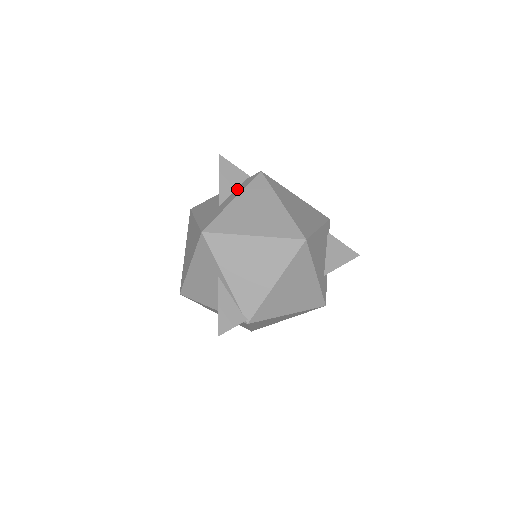
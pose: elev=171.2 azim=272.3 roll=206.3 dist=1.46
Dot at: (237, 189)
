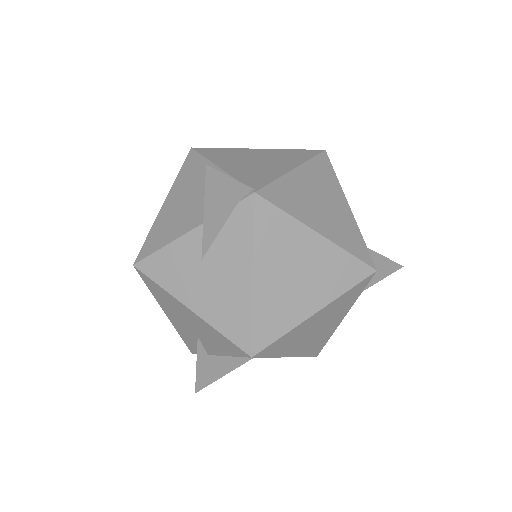
Dot at: occluded
